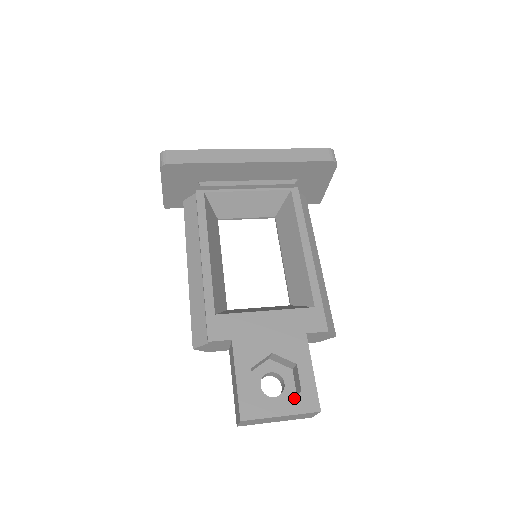
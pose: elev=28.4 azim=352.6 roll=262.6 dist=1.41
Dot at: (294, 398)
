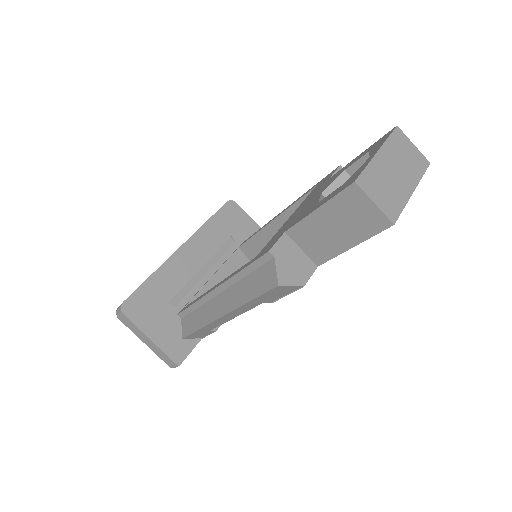
Dot at: (370, 153)
